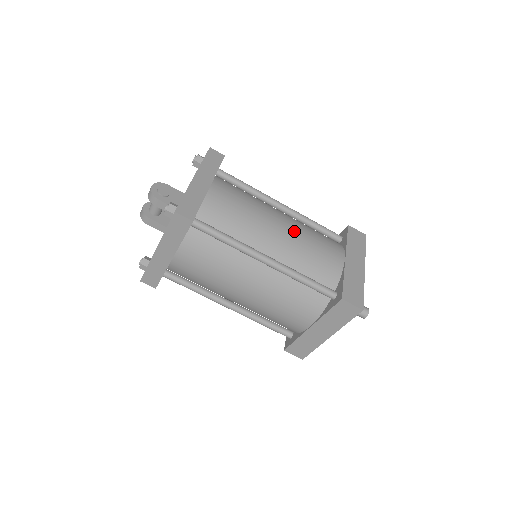
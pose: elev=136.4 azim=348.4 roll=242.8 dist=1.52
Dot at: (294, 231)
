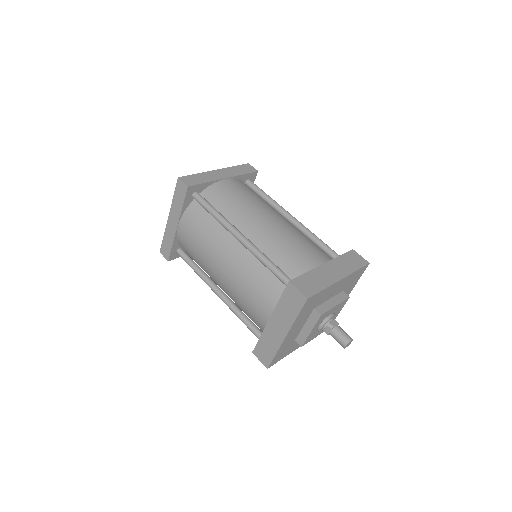
Dot at: (282, 228)
